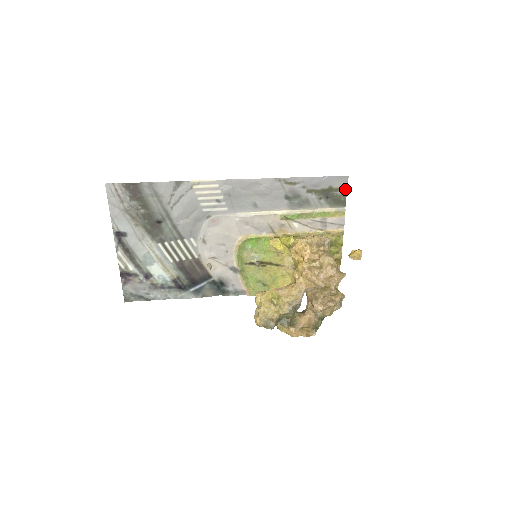
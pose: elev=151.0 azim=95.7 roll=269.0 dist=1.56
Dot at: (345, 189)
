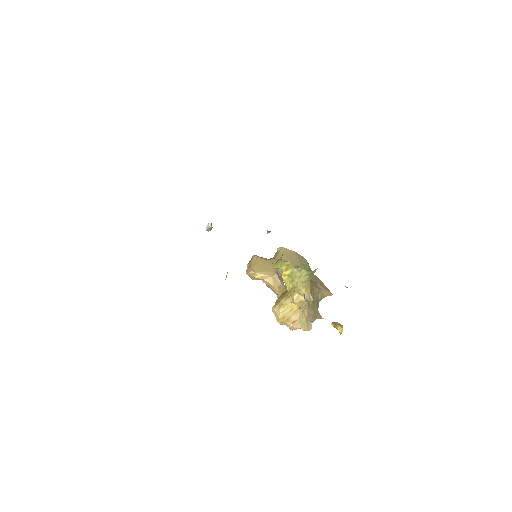
Dot at: occluded
